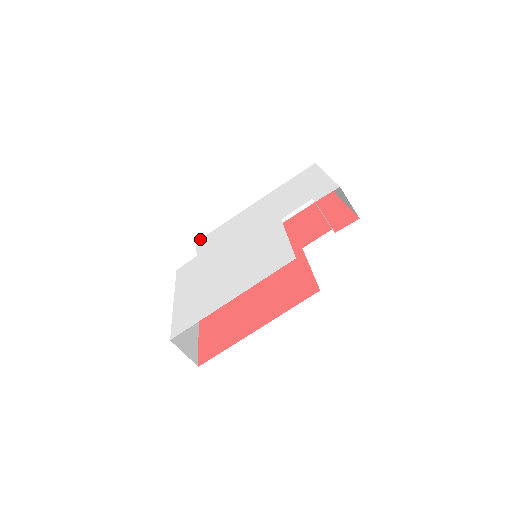
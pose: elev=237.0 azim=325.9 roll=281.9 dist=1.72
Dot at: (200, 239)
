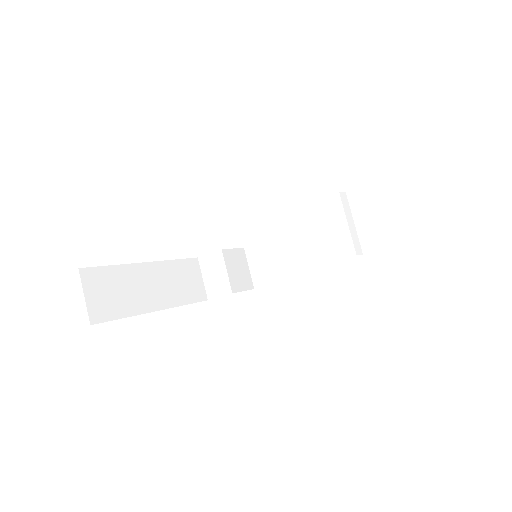
Dot at: occluded
